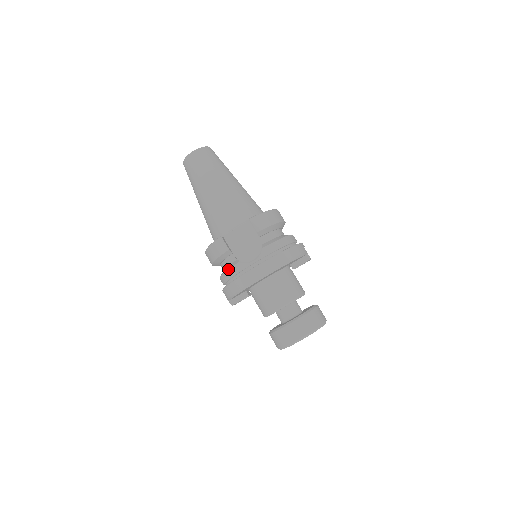
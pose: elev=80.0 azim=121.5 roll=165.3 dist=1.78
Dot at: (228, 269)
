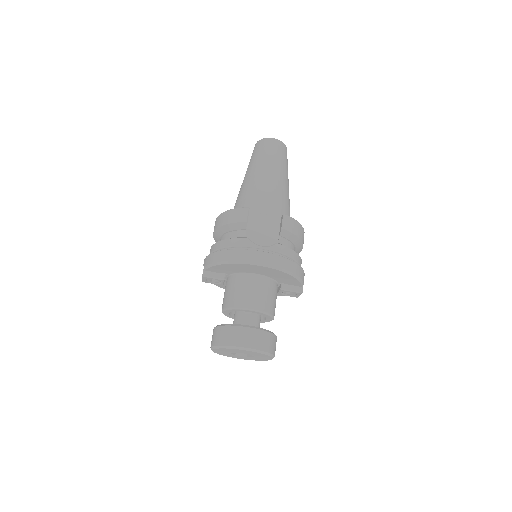
Dot at: (232, 238)
